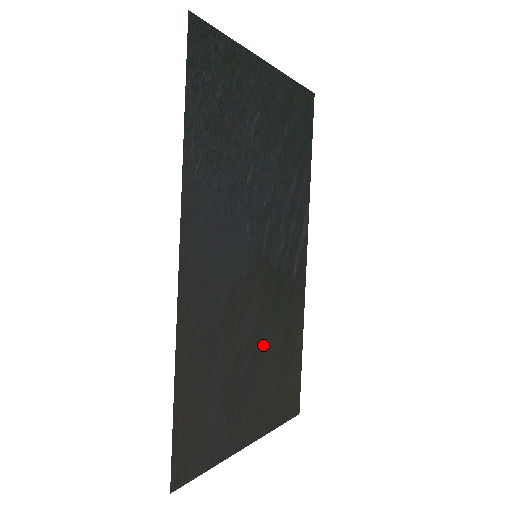
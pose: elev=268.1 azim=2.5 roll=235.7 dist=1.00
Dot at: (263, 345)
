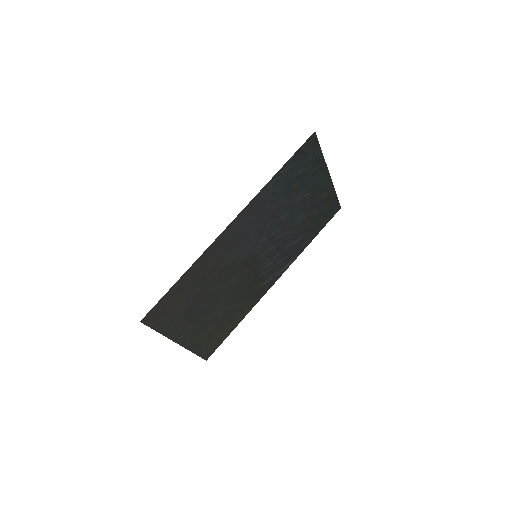
Dot at: (223, 302)
